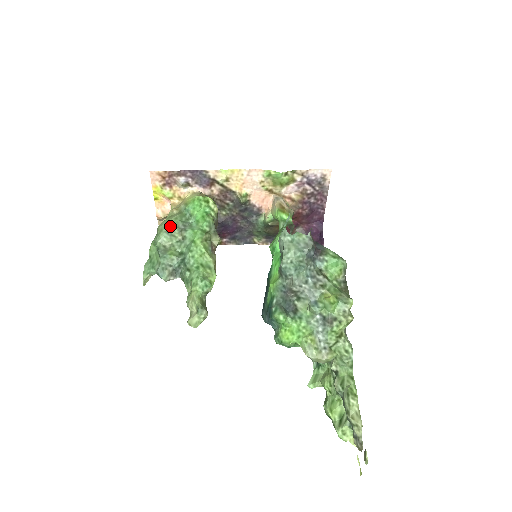
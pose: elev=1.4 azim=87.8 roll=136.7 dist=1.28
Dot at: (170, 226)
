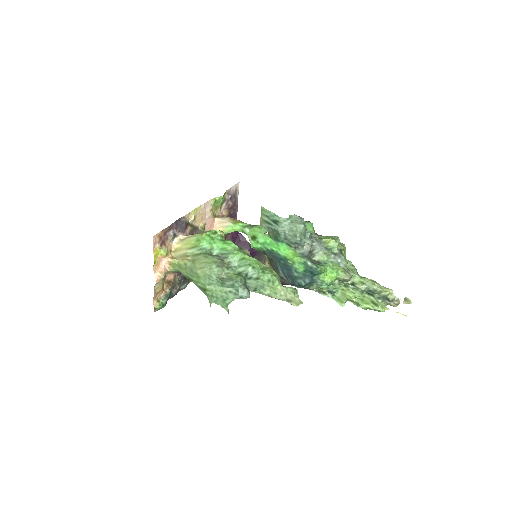
Dot at: (214, 262)
